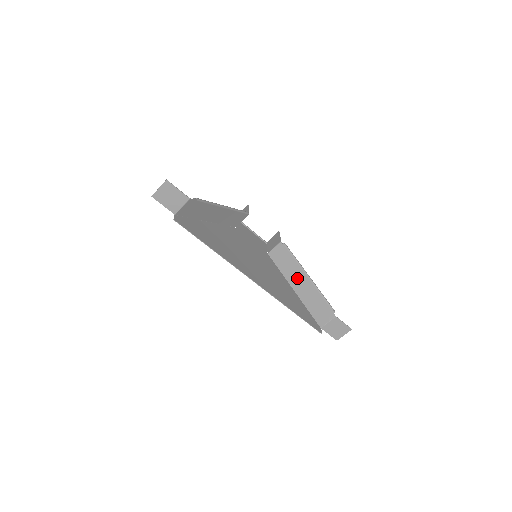
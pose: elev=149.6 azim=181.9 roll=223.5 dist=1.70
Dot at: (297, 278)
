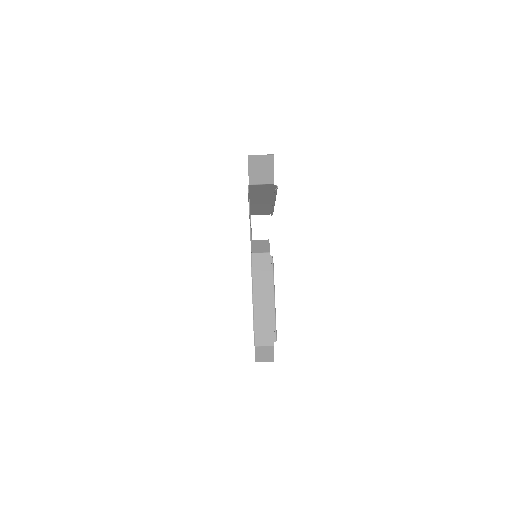
Dot at: (263, 292)
